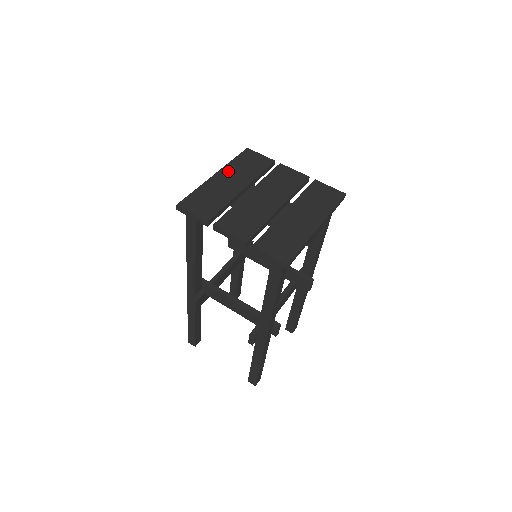
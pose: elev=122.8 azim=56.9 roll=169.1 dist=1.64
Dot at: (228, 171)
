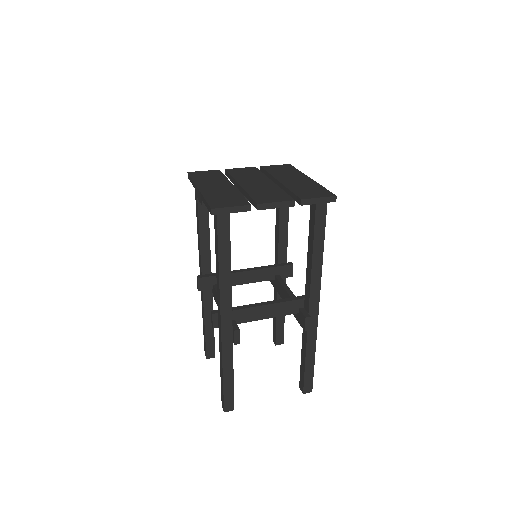
Dot at: (203, 184)
